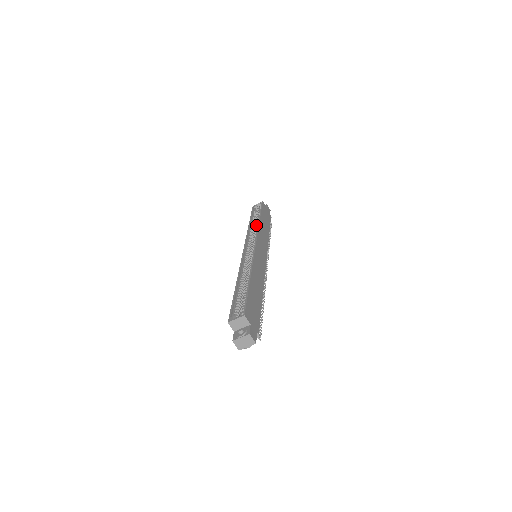
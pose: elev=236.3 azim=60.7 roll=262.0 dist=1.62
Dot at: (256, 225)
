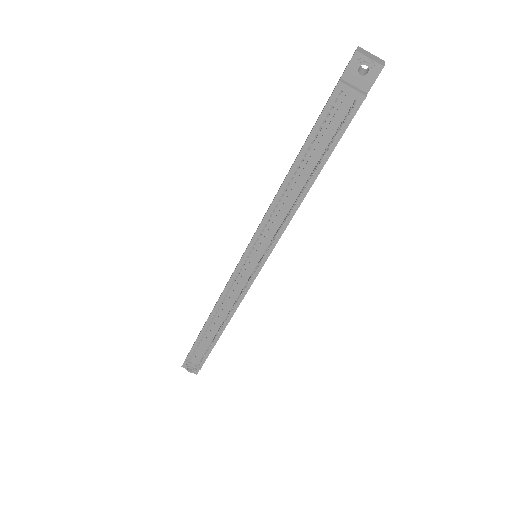
Dot at: occluded
